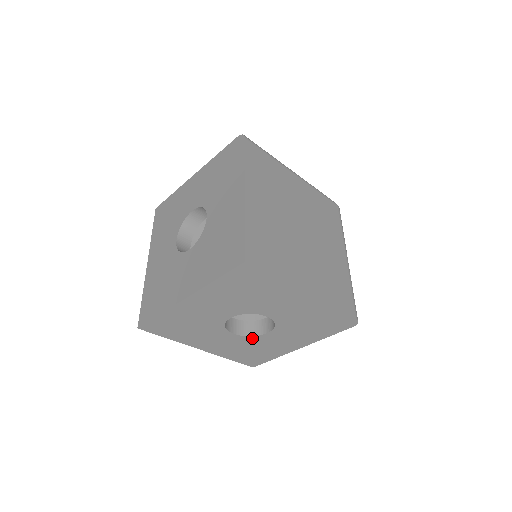
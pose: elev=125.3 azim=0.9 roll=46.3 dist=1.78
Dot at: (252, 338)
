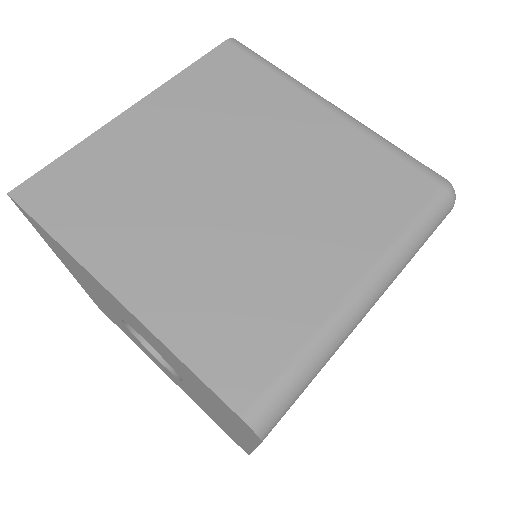
Dot at: occluded
